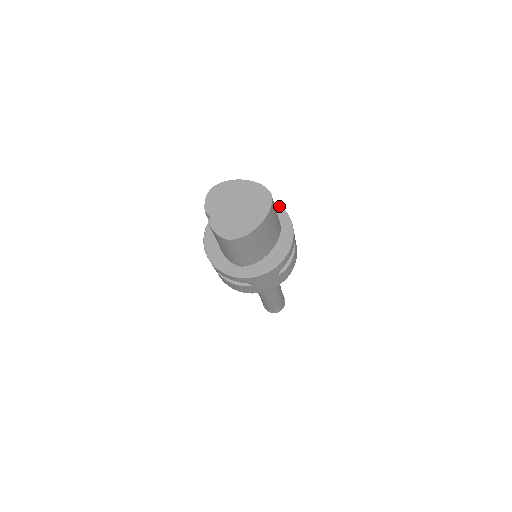
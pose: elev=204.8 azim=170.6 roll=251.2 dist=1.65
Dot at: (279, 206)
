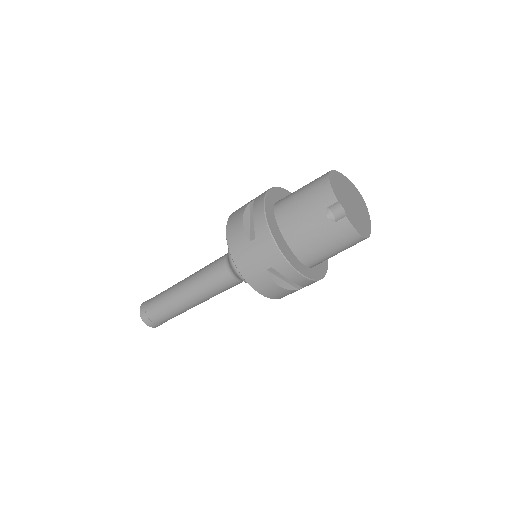
Dot at: occluded
